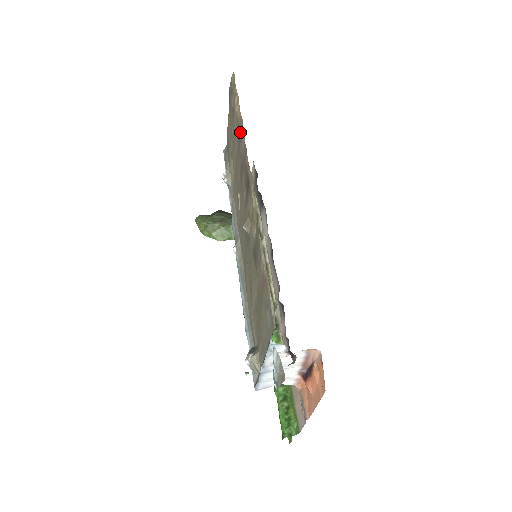
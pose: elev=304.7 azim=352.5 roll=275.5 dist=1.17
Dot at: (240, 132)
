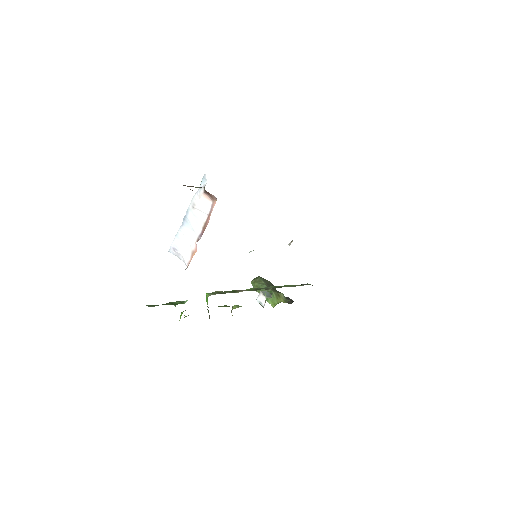
Dot at: occluded
